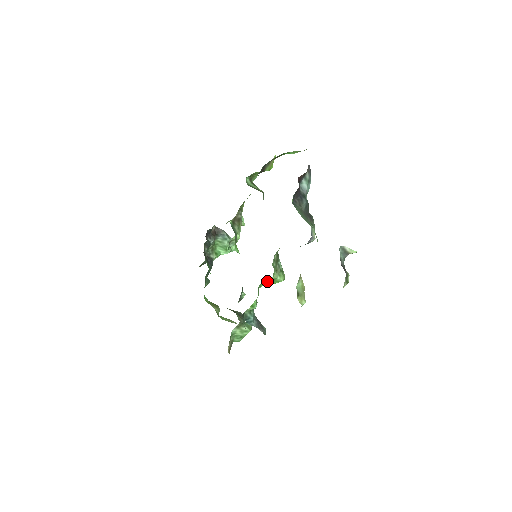
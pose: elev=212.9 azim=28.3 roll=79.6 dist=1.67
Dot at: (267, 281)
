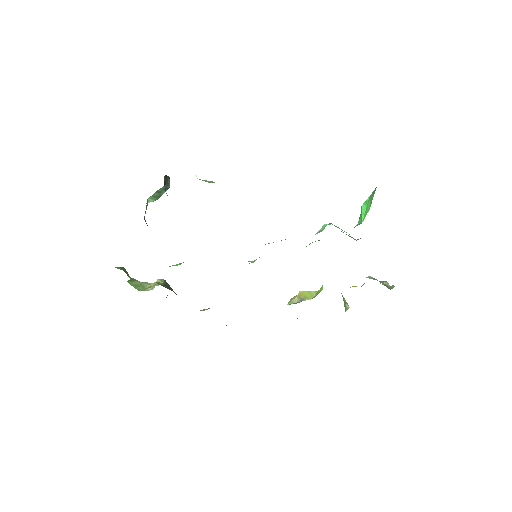
Dot at: occluded
